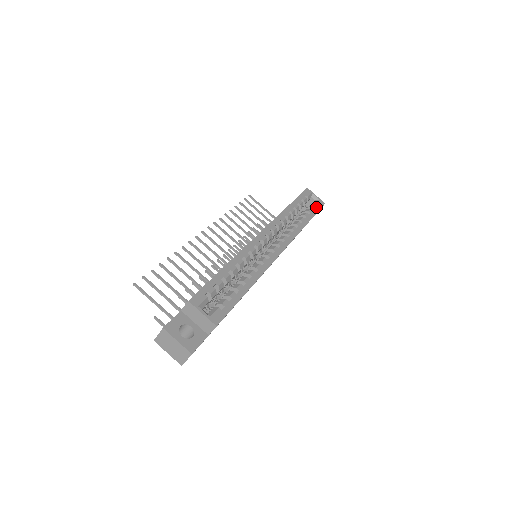
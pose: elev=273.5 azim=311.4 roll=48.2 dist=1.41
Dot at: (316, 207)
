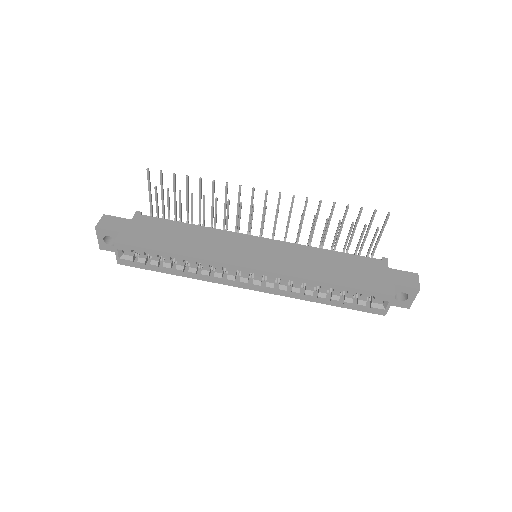
Dot at: (364, 308)
